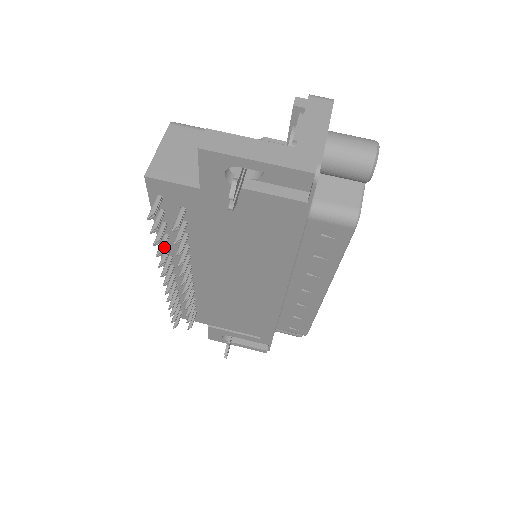
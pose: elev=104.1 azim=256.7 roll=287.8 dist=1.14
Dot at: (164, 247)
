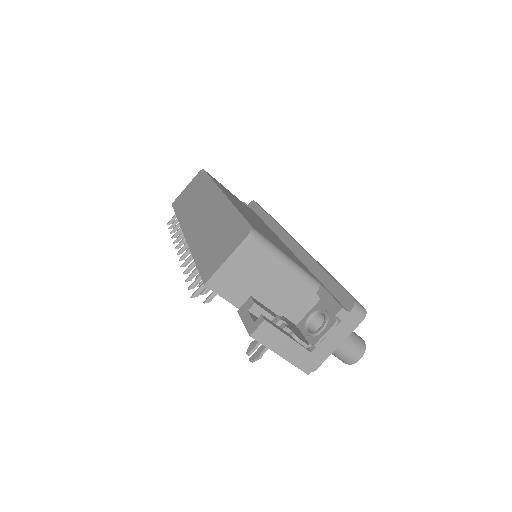
Dot at: (192, 267)
